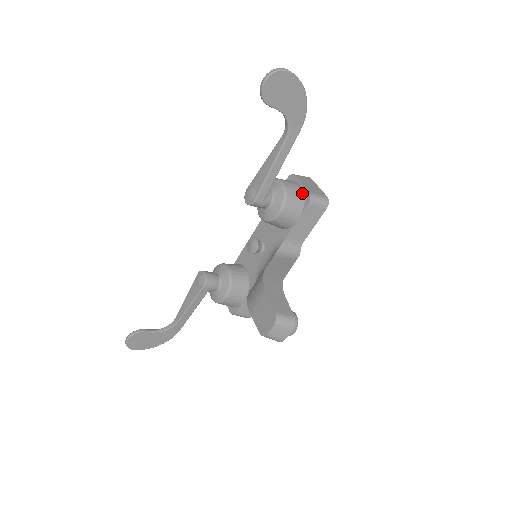
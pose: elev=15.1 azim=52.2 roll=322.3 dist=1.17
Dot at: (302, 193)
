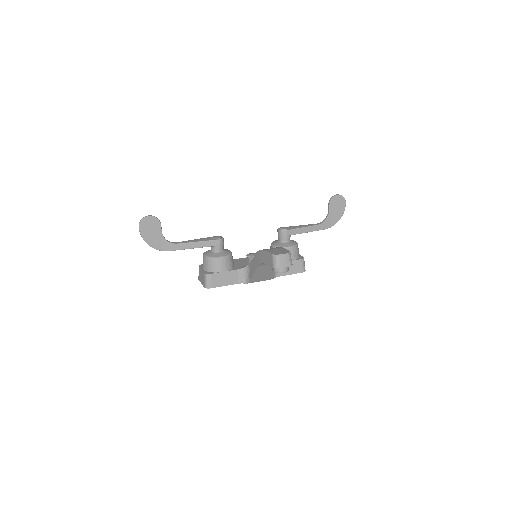
Dot at: (299, 255)
